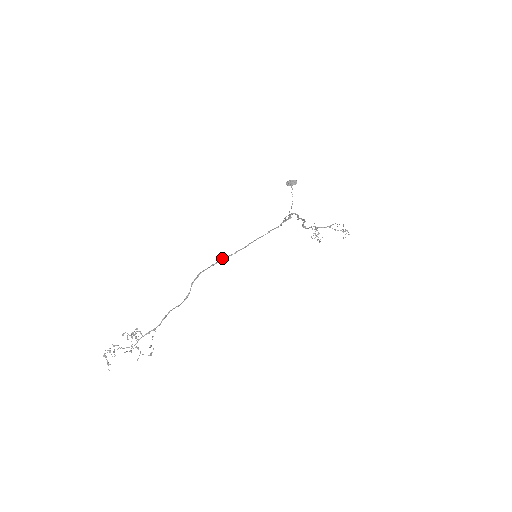
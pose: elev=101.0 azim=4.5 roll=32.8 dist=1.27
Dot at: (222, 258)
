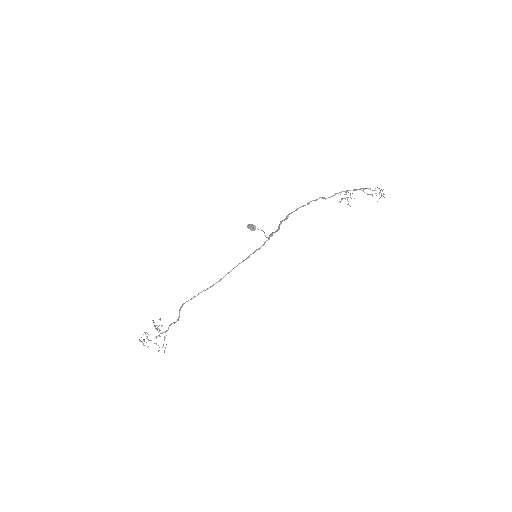
Dot at: occluded
